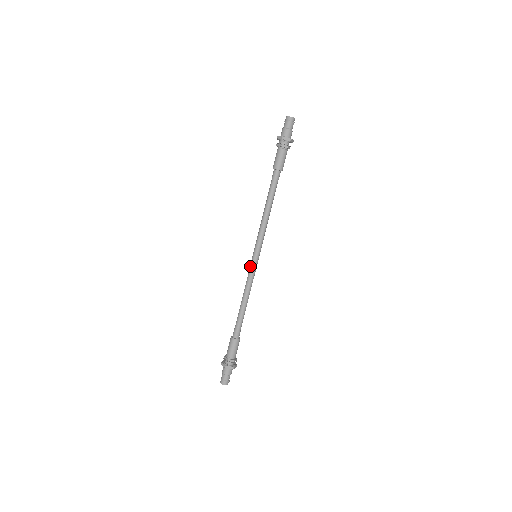
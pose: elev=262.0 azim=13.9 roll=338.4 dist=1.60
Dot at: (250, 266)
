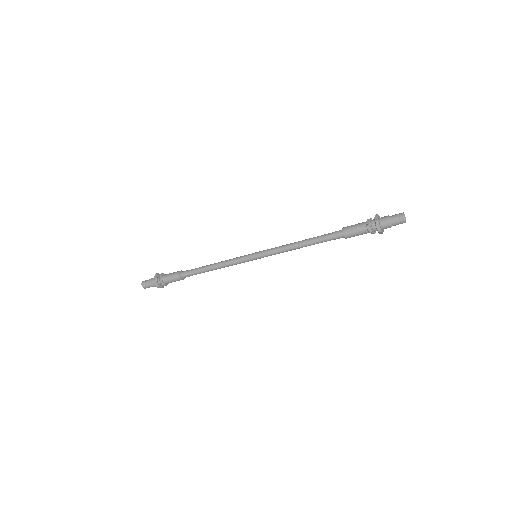
Dot at: (244, 259)
